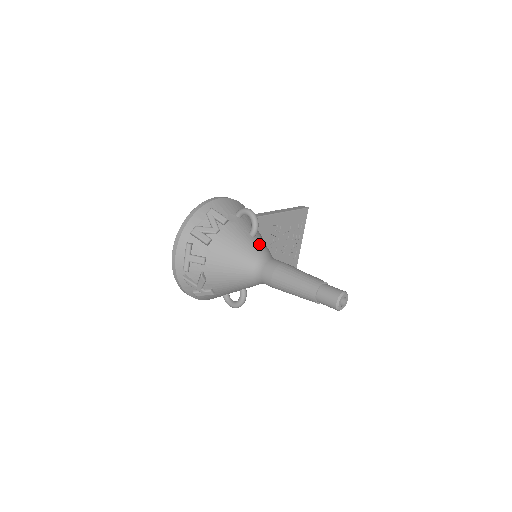
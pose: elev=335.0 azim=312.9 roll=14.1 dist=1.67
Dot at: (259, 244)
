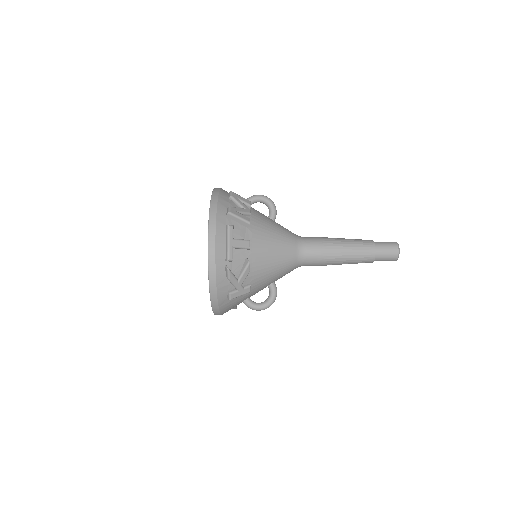
Dot at: occluded
